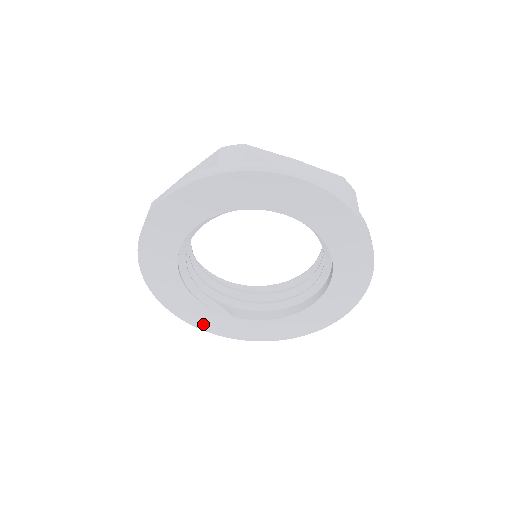
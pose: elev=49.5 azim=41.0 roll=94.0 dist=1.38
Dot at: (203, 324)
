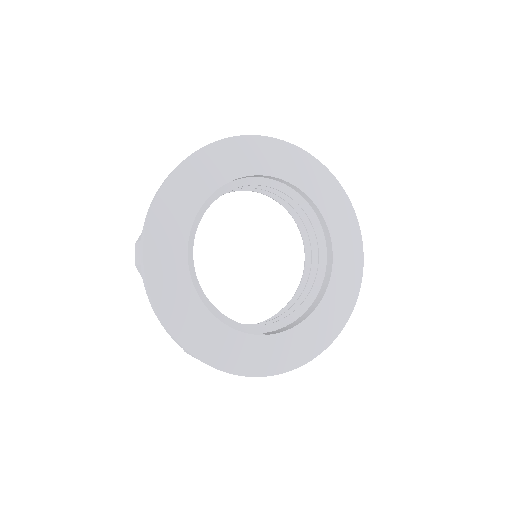
Dot at: (239, 364)
